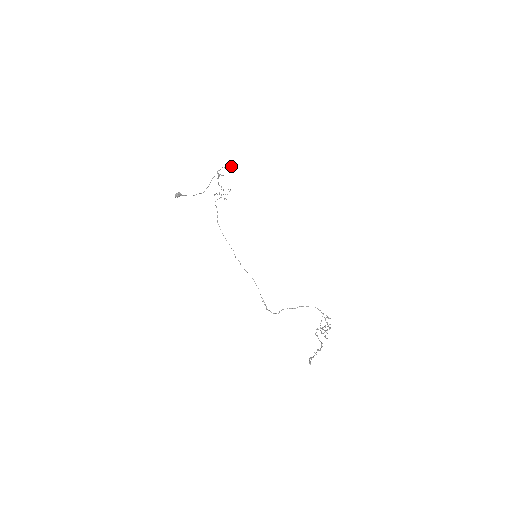
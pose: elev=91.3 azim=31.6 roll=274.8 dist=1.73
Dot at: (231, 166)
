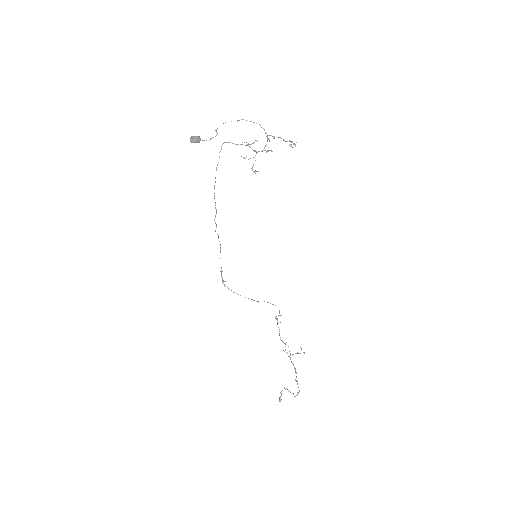
Dot at: (292, 142)
